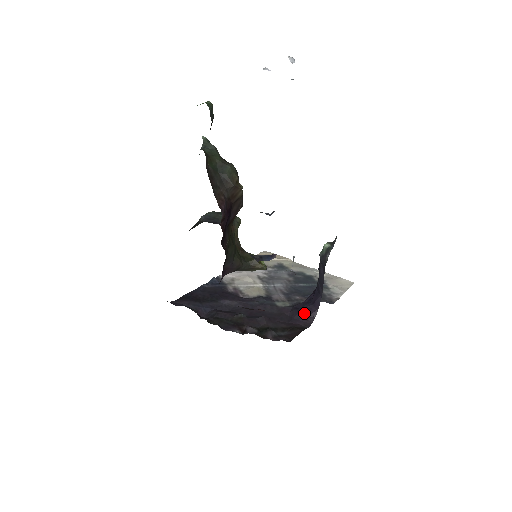
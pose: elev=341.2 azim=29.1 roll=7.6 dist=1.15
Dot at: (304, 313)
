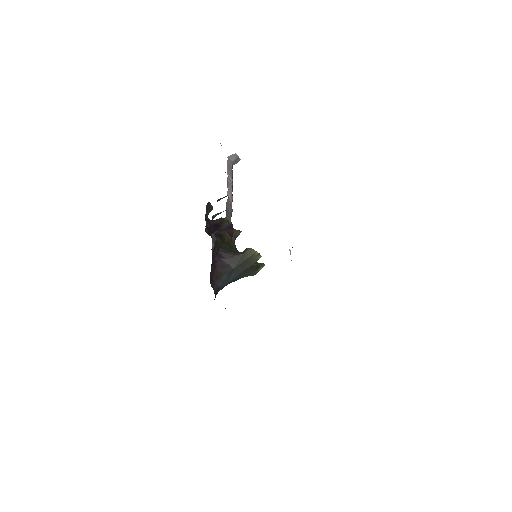
Dot at: occluded
